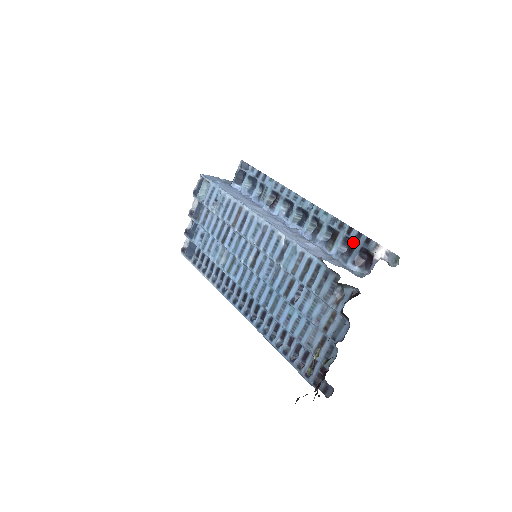
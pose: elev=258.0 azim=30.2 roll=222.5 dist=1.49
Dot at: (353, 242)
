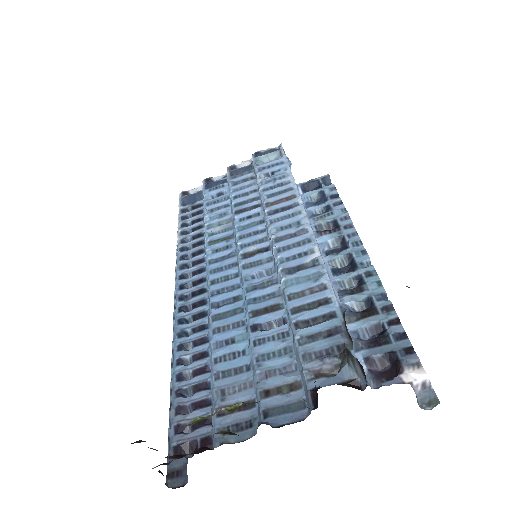
Dot at: (388, 336)
